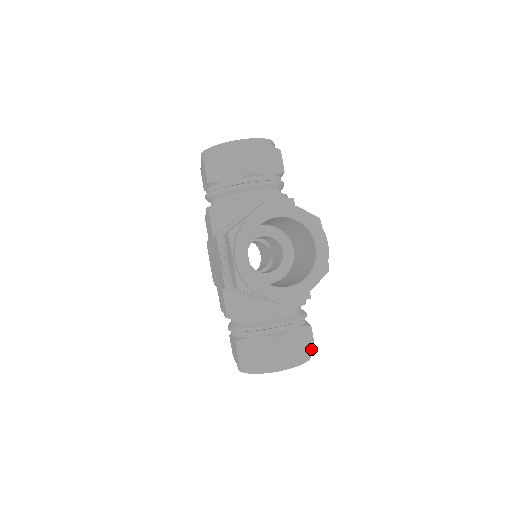
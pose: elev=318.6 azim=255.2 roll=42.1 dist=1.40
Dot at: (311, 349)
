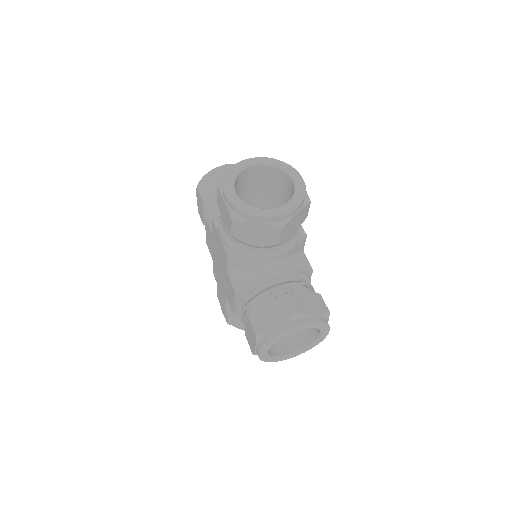
Dot at: occluded
